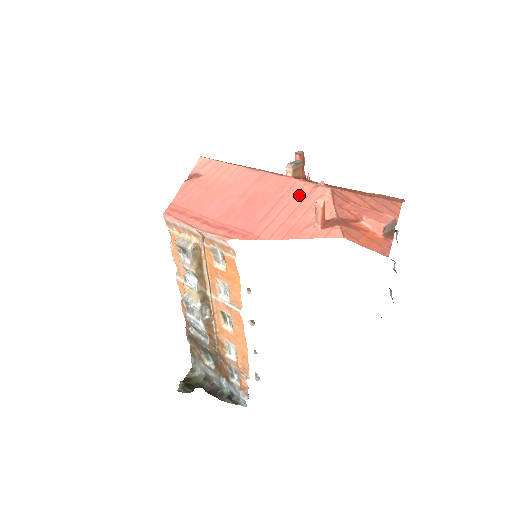
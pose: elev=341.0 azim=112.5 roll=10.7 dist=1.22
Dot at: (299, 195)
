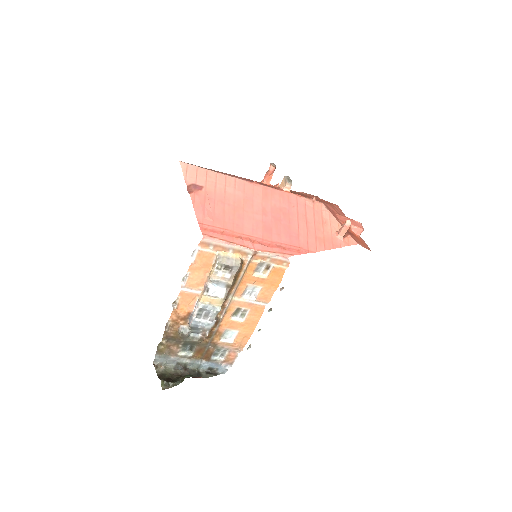
Dot at: (308, 210)
